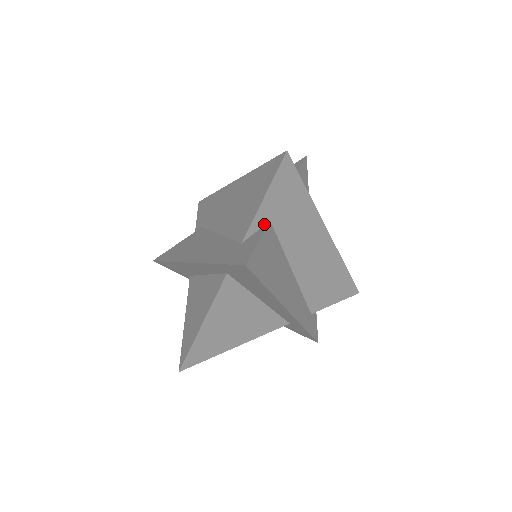
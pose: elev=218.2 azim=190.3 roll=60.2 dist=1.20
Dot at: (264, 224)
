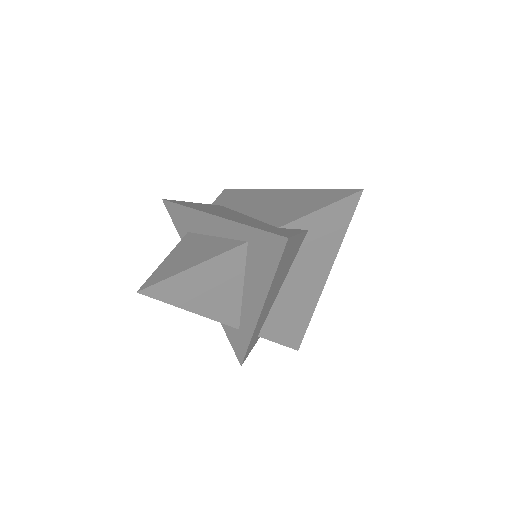
Dot at: (303, 228)
